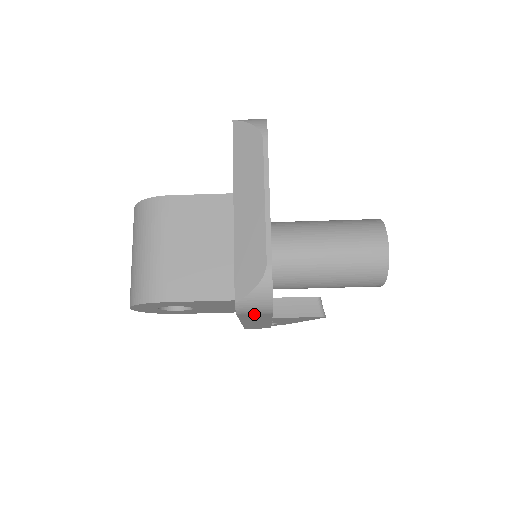
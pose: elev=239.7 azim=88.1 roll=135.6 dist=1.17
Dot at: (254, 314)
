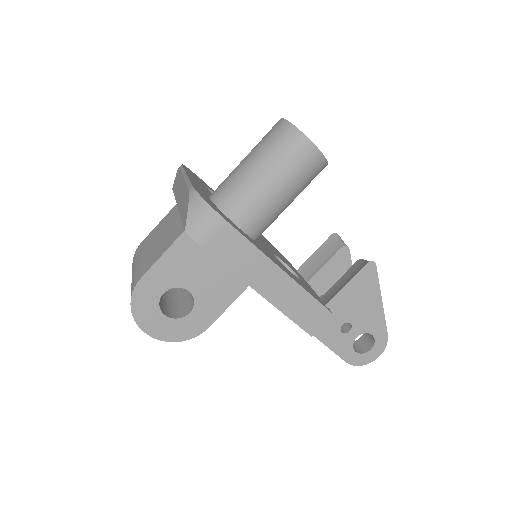
Dot at: (216, 237)
